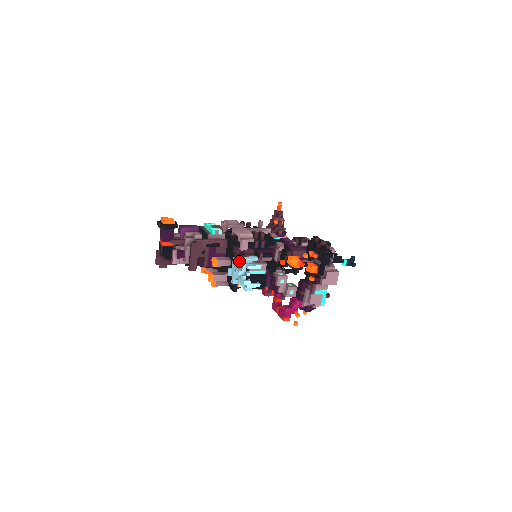
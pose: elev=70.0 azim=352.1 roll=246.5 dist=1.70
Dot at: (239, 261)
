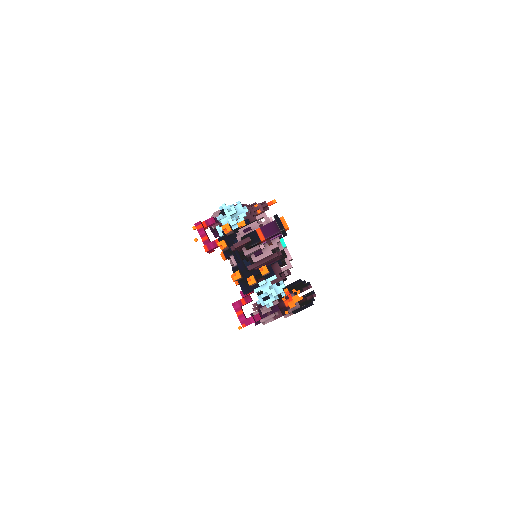
Dot at: (278, 282)
